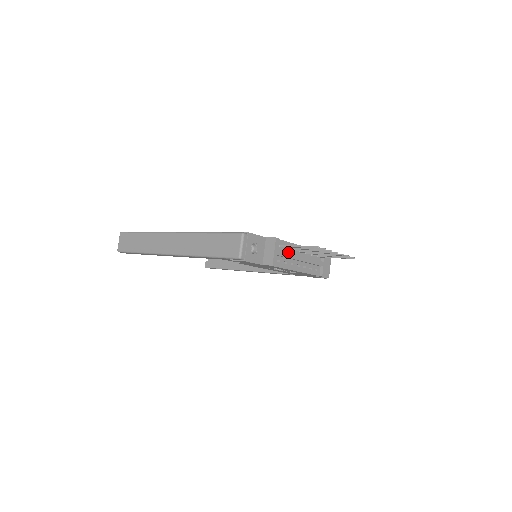
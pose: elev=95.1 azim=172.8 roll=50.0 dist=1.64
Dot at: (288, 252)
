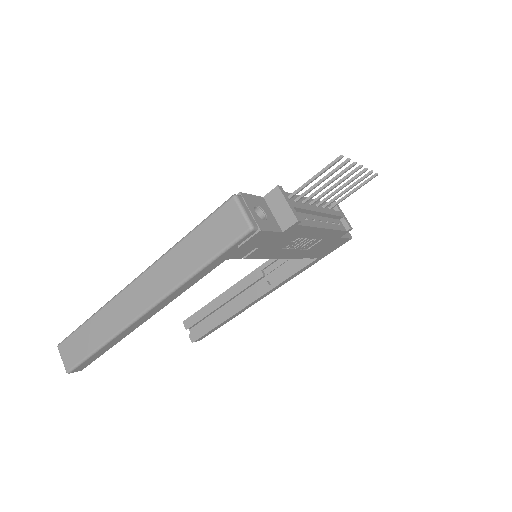
Dot at: occluded
